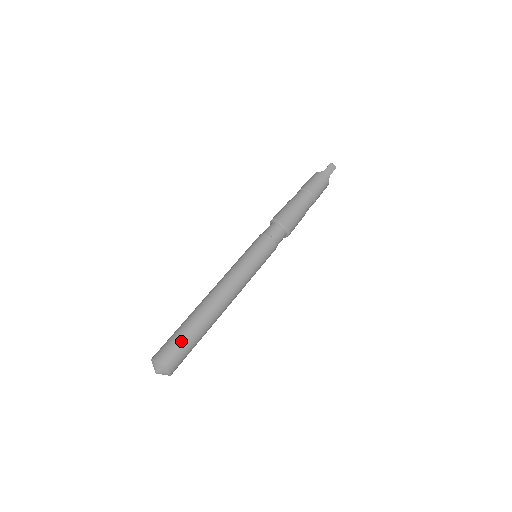
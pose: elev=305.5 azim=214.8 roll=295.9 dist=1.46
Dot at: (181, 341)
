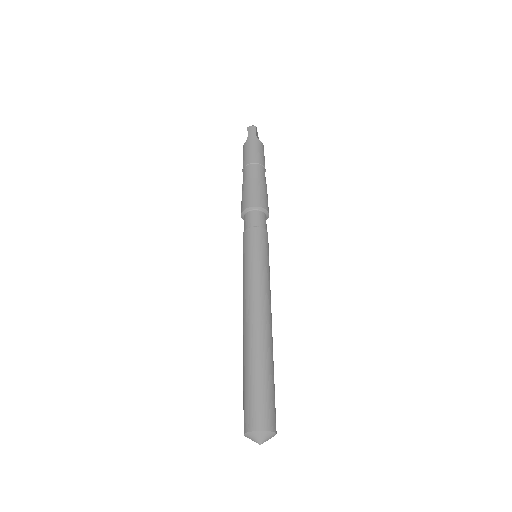
Dot at: (254, 392)
